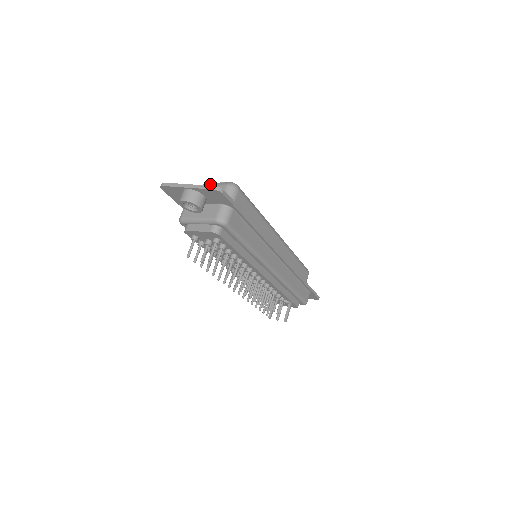
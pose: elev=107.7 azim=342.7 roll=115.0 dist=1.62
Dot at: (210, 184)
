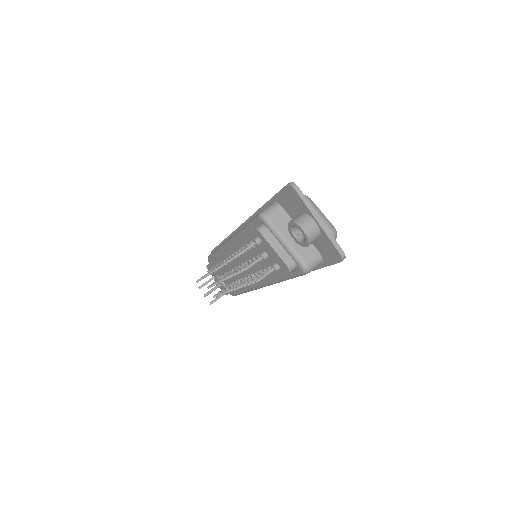
Dot at: (316, 207)
